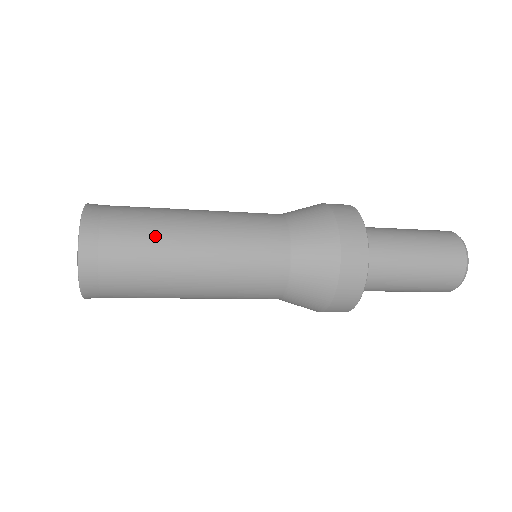
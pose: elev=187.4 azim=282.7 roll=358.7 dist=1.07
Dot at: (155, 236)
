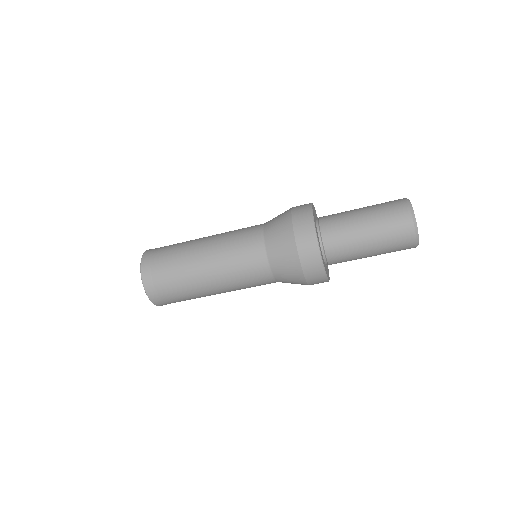
Dot at: (182, 246)
